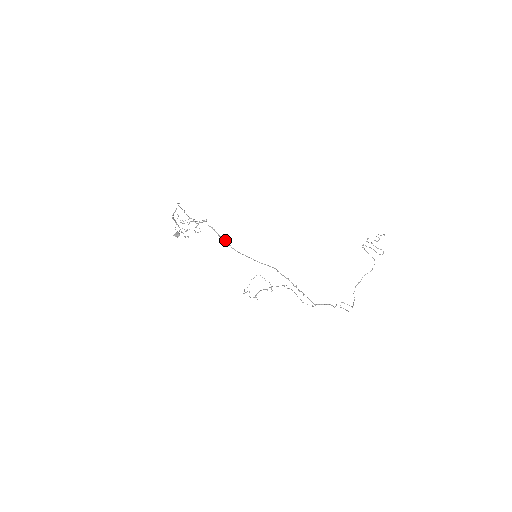
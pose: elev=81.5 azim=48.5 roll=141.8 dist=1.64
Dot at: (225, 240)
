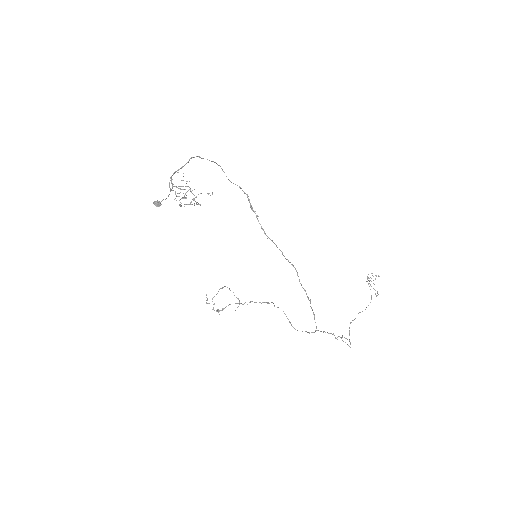
Dot at: (257, 216)
